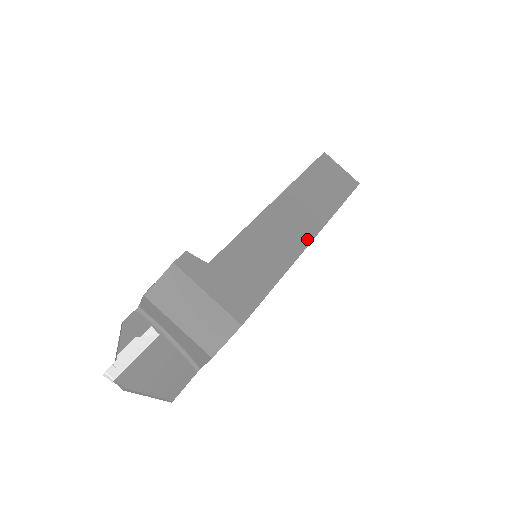
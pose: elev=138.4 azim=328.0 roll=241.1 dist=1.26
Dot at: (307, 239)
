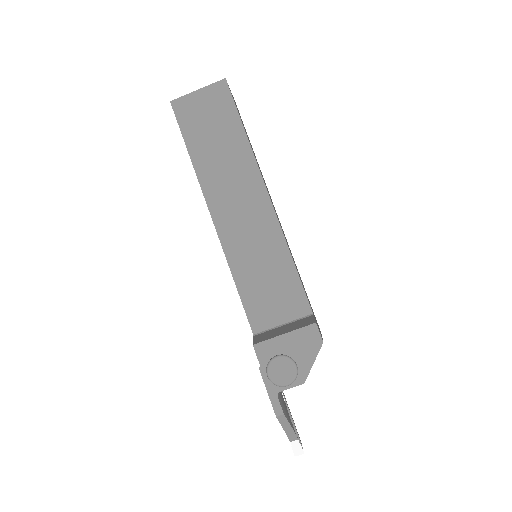
Dot at: (277, 215)
